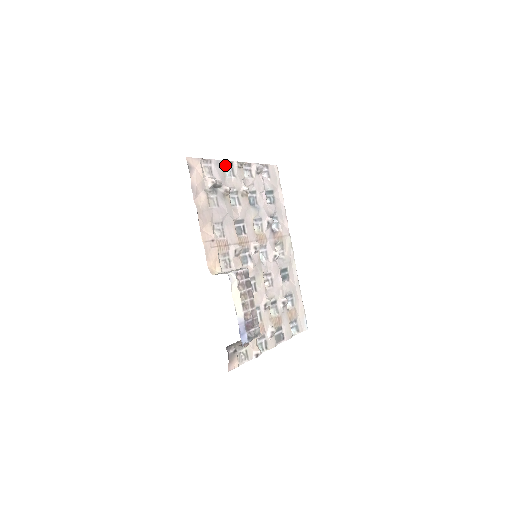
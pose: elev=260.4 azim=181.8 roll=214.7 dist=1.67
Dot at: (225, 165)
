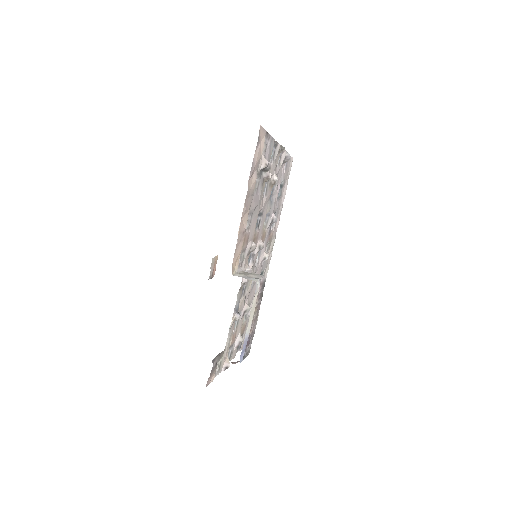
Dot at: occluded
